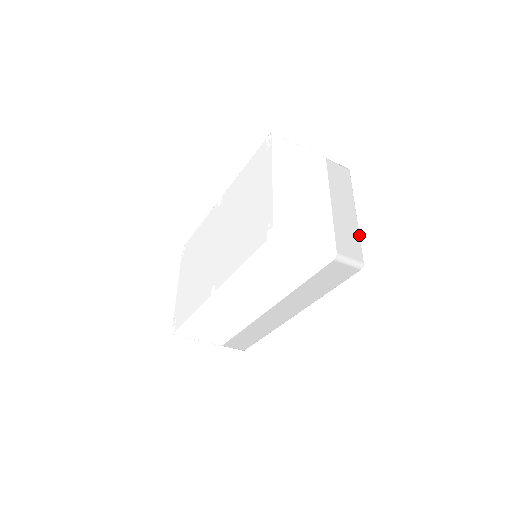
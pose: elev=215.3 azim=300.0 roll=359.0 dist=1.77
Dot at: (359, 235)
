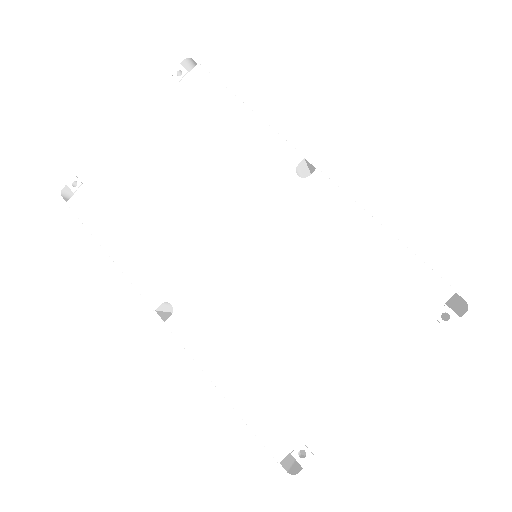
Dot at: occluded
